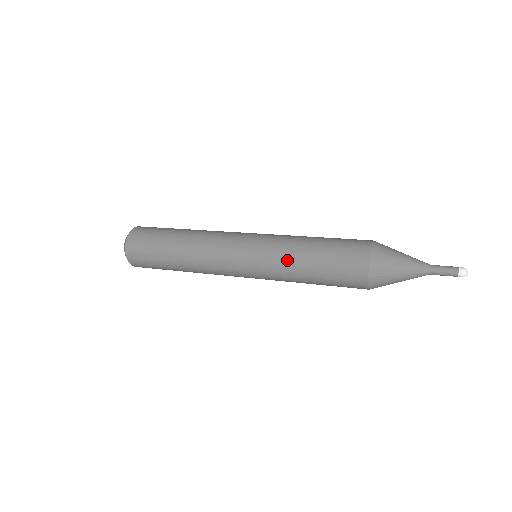
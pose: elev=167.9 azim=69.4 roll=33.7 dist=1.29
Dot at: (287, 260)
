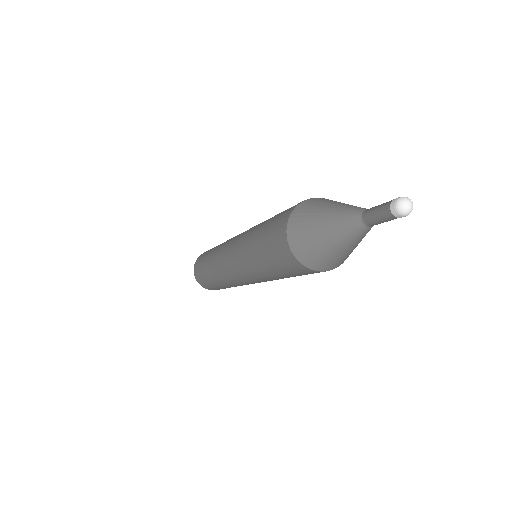
Dot at: occluded
